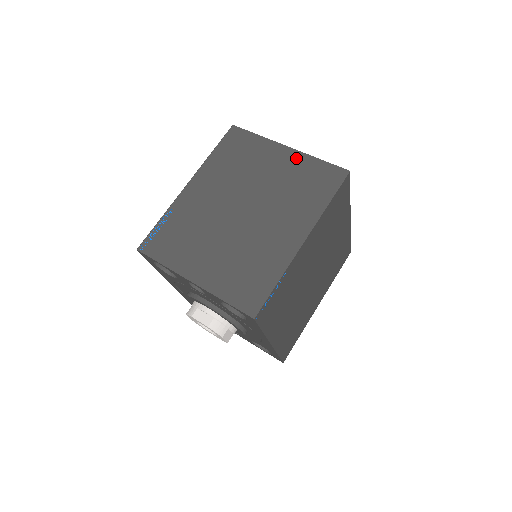
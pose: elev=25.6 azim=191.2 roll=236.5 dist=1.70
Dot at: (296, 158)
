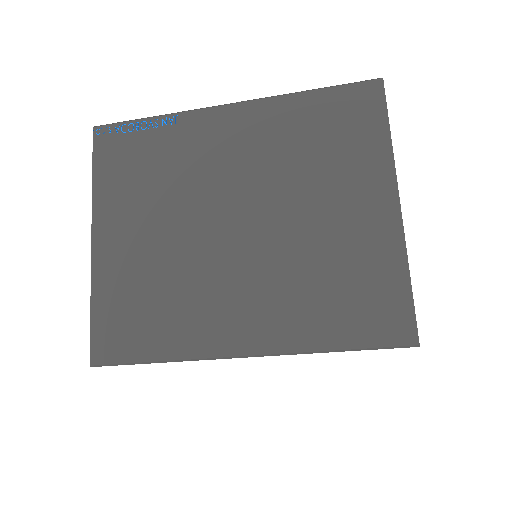
Dot at: (385, 235)
